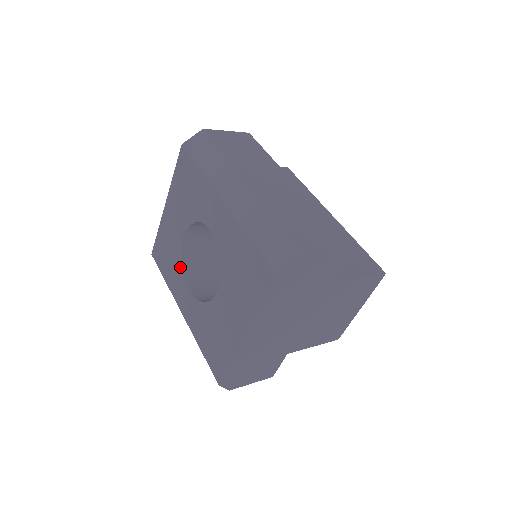
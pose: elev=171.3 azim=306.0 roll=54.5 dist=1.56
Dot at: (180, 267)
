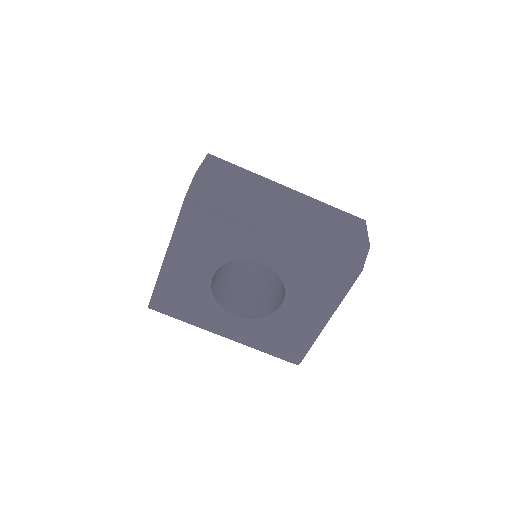
Dot at: (213, 303)
